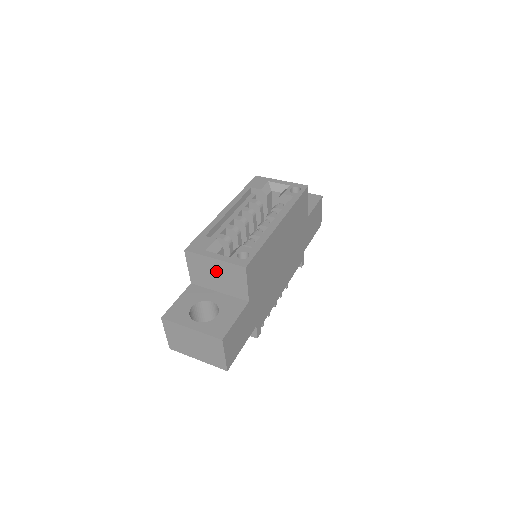
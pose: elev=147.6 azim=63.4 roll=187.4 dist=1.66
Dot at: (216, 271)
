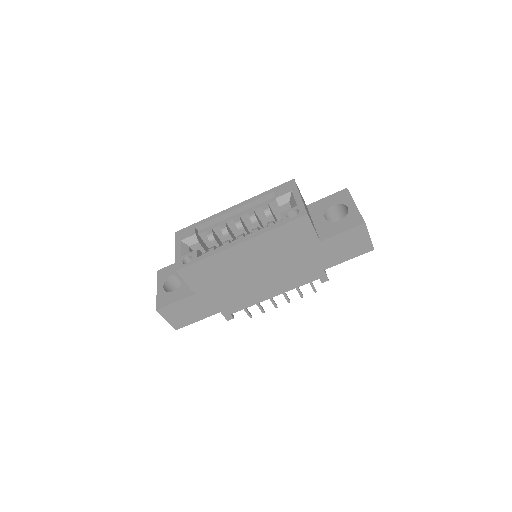
Dot at: occluded
